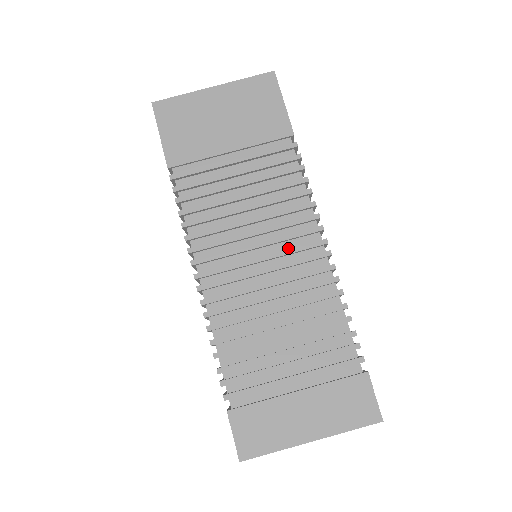
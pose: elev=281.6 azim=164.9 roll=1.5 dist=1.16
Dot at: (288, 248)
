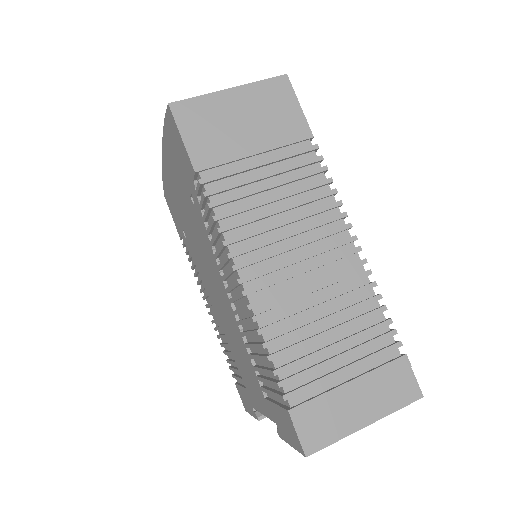
Dot at: (322, 246)
